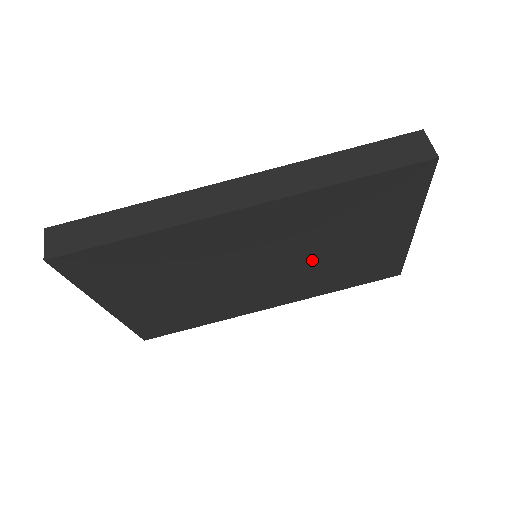
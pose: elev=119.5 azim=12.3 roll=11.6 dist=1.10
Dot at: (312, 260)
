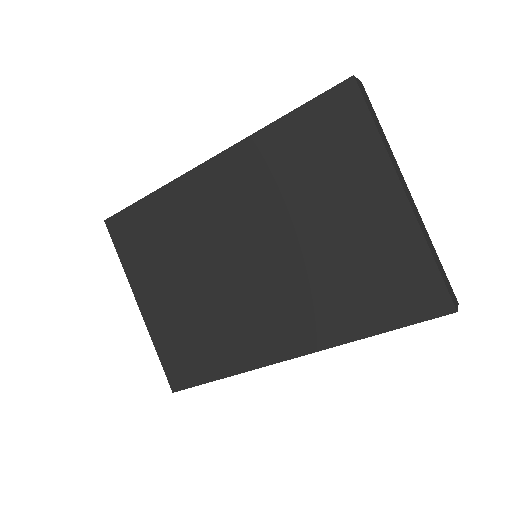
Dot at: (300, 249)
